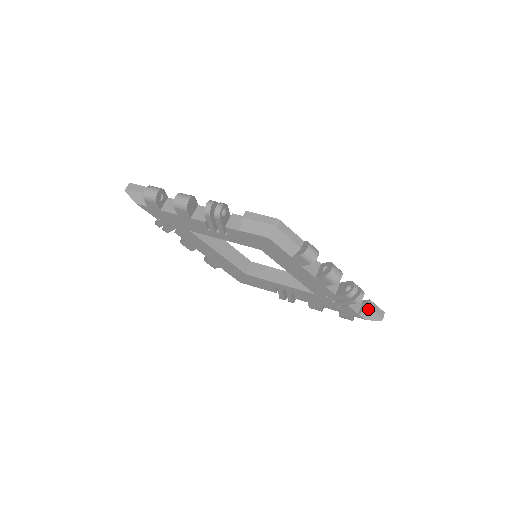
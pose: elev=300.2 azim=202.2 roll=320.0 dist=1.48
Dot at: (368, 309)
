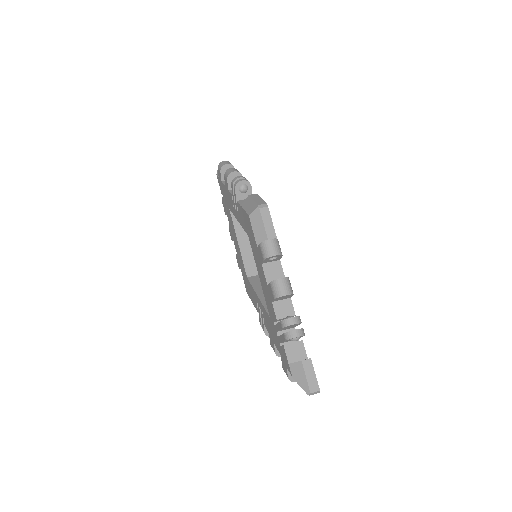
Dot at: (300, 365)
